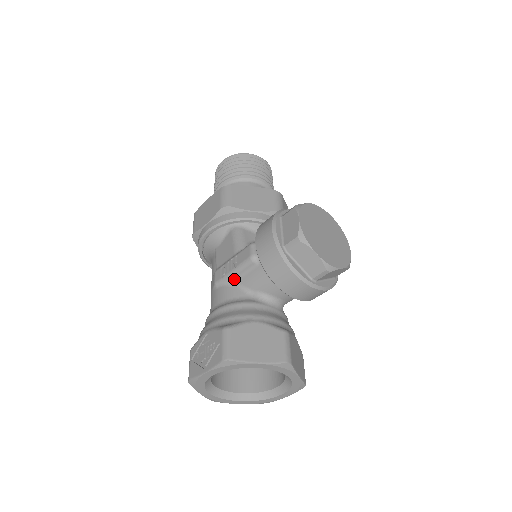
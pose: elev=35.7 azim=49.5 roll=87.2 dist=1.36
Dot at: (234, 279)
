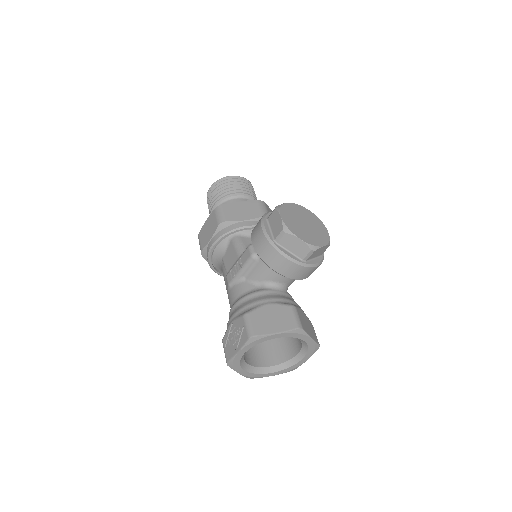
Dot at: (243, 277)
